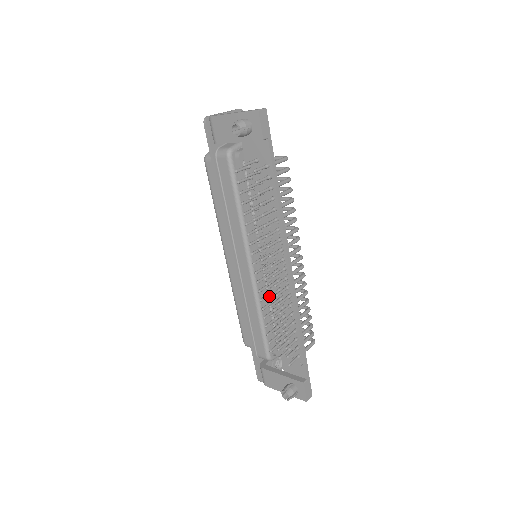
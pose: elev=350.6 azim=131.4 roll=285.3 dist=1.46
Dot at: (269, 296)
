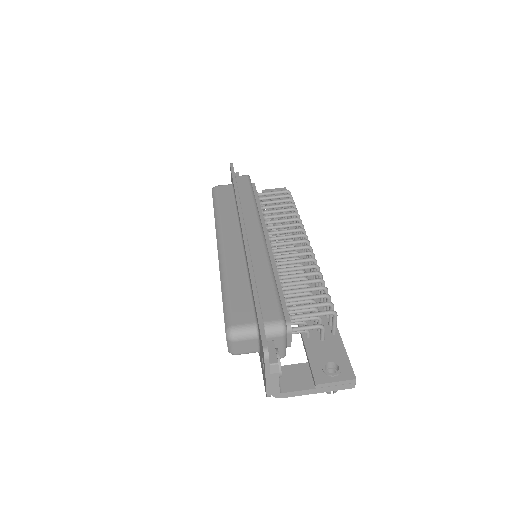
Dot at: occluded
